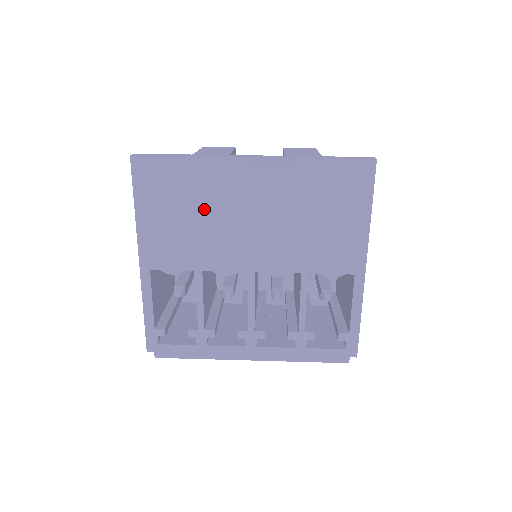
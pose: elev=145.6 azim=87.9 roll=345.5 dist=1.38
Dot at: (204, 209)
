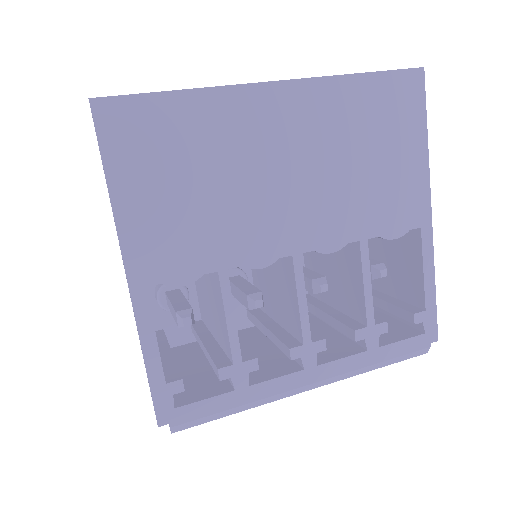
Dot at: (218, 170)
